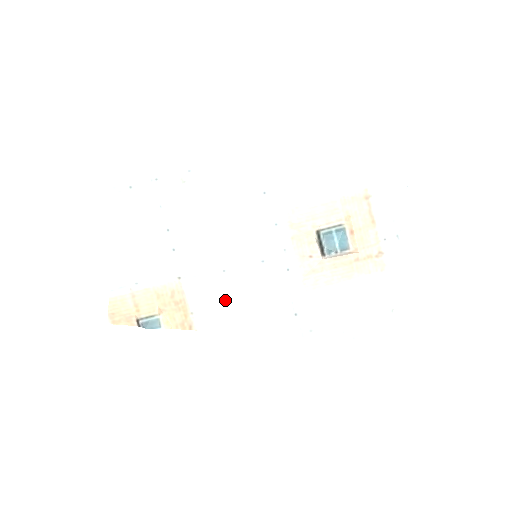
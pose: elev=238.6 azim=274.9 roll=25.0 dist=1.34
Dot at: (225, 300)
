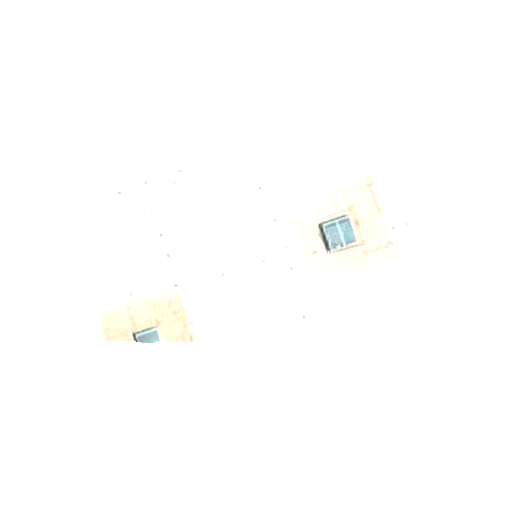
Dot at: (226, 306)
